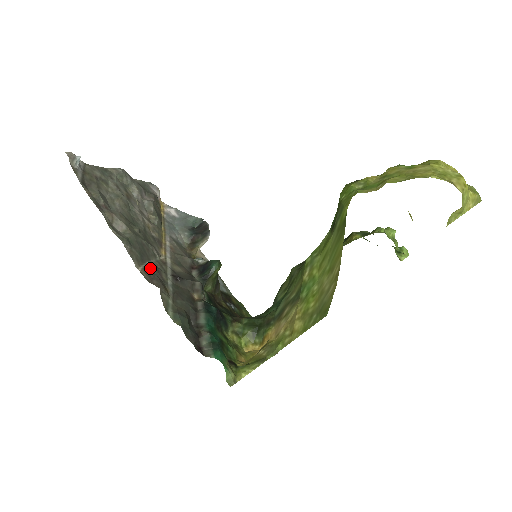
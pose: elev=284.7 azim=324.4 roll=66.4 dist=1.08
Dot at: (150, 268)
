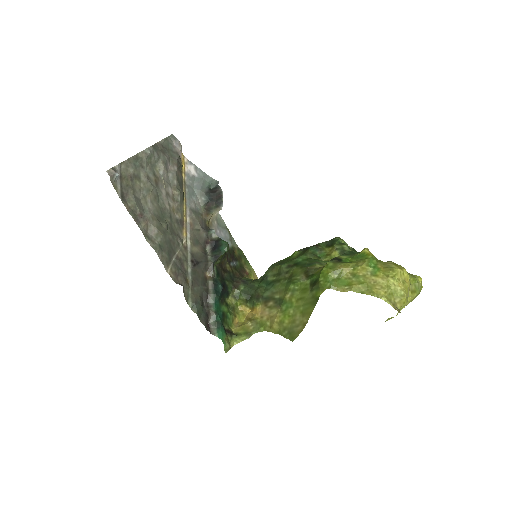
Dot at: (176, 264)
